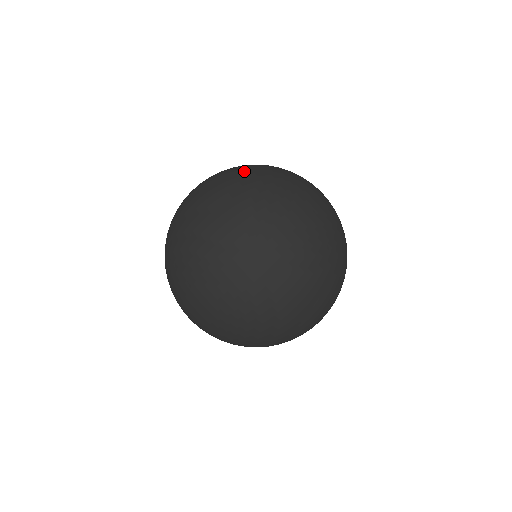
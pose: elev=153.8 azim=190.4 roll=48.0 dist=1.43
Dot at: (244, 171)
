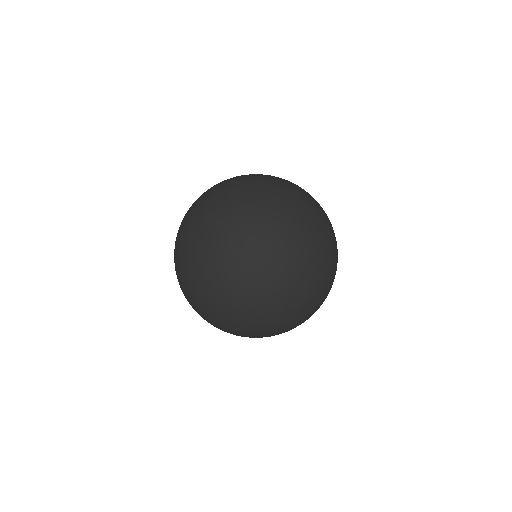
Dot at: (221, 182)
